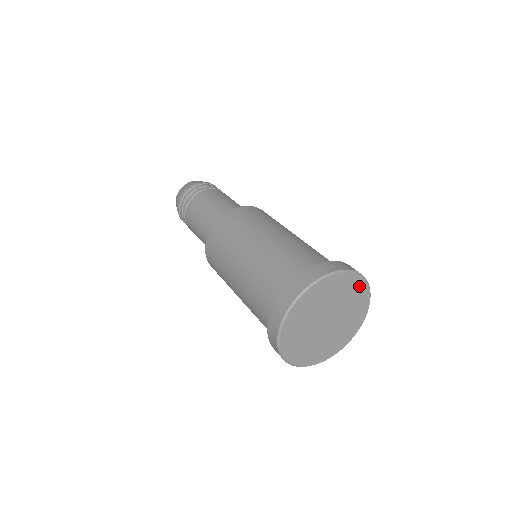
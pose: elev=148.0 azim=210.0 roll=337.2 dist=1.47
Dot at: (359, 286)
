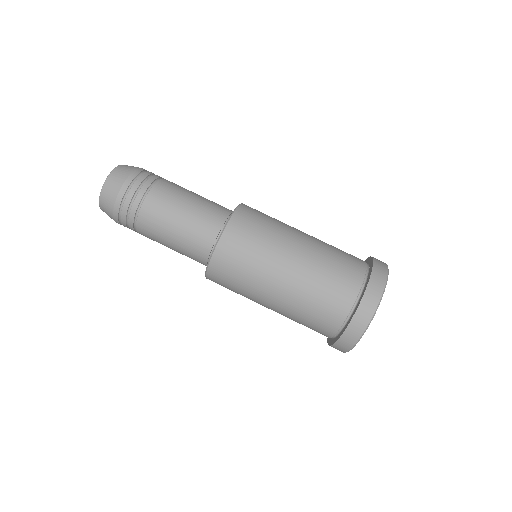
Dot at: occluded
